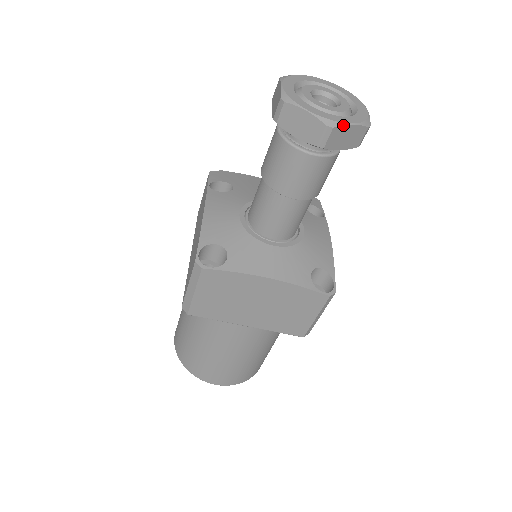
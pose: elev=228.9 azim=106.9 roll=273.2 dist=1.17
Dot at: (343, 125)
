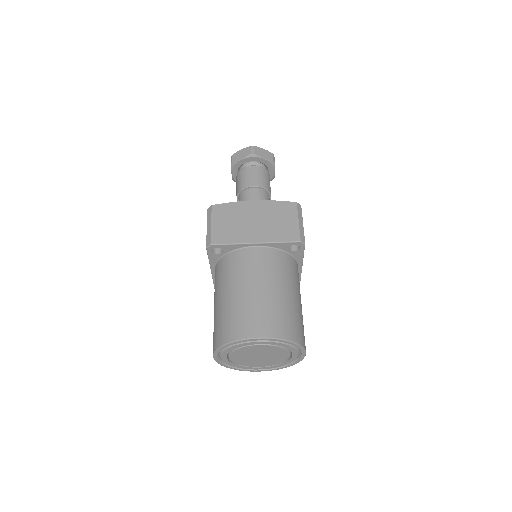
Dot at: (258, 147)
